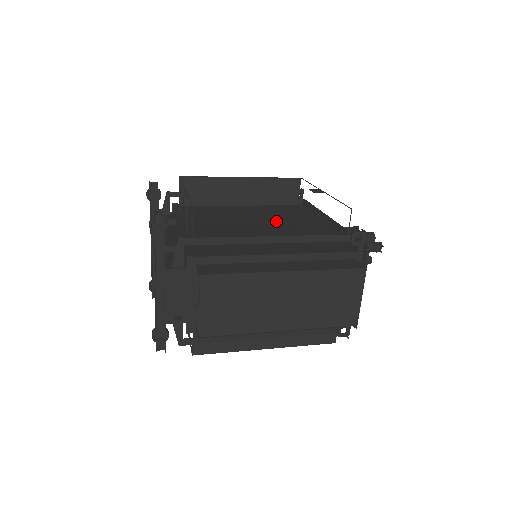
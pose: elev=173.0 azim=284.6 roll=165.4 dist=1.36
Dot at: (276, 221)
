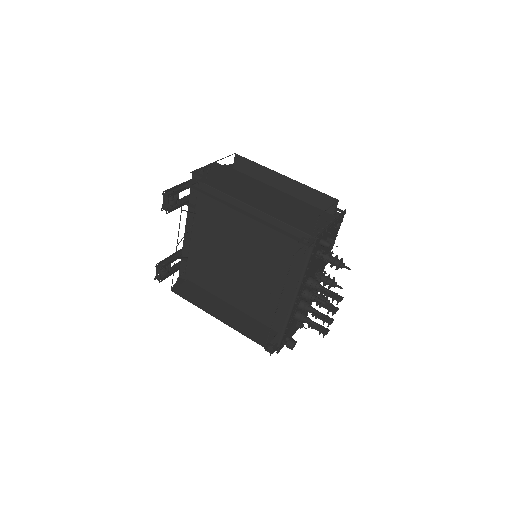
Dot at: (258, 269)
